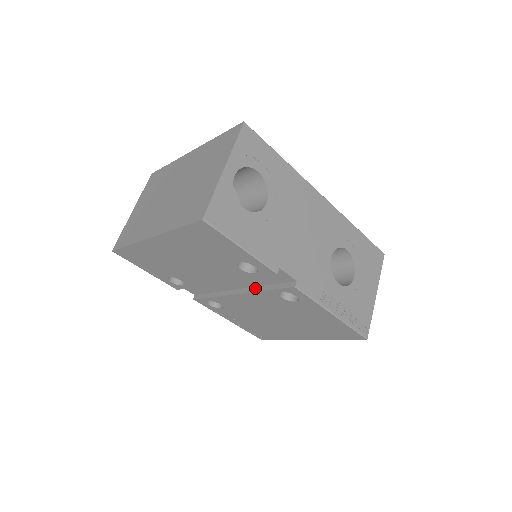
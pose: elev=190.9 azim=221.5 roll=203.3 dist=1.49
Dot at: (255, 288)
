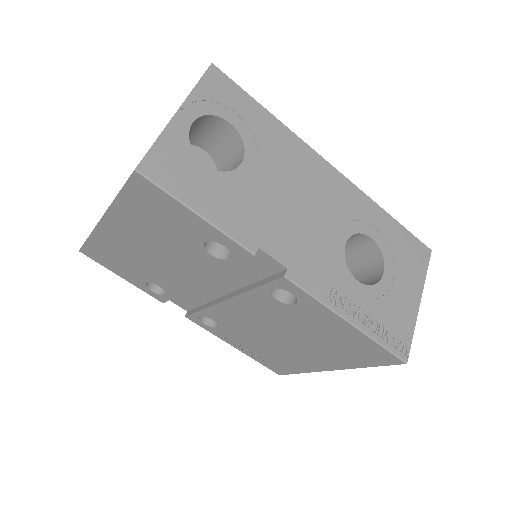
Dot at: (243, 289)
